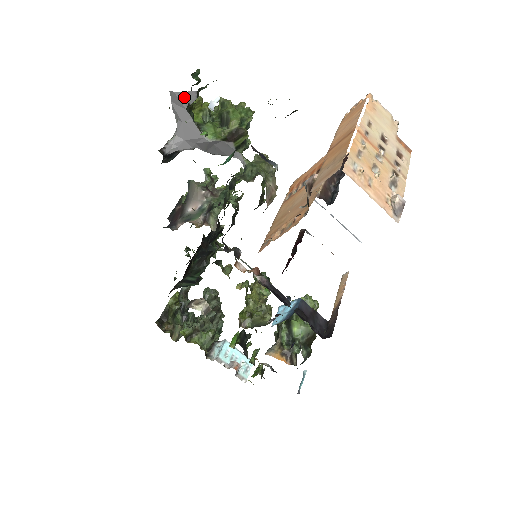
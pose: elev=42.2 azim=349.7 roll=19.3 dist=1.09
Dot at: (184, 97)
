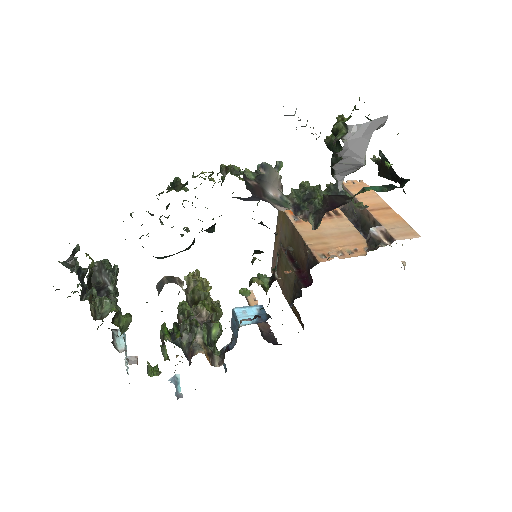
Dot at: (382, 124)
